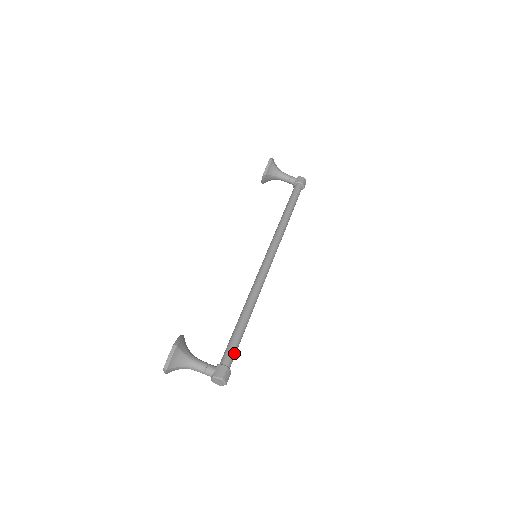
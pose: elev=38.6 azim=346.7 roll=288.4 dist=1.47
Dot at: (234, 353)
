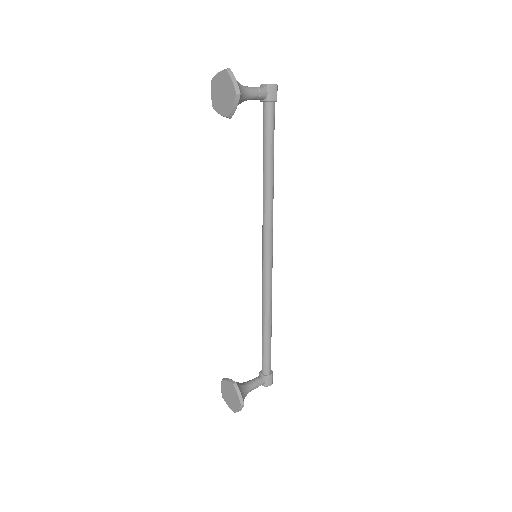
Dot at: occluded
